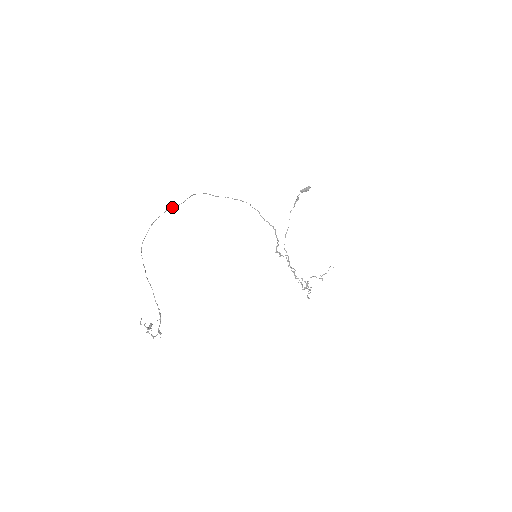
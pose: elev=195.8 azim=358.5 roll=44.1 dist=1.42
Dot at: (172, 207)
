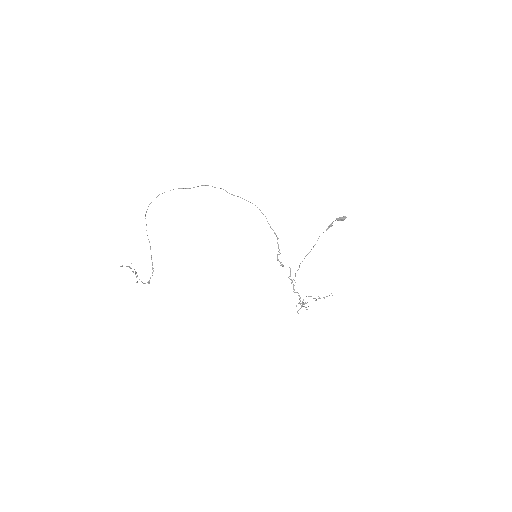
Dot at: (180, 188)
